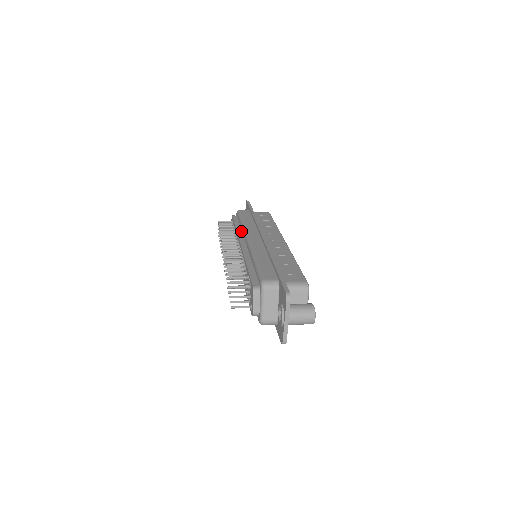
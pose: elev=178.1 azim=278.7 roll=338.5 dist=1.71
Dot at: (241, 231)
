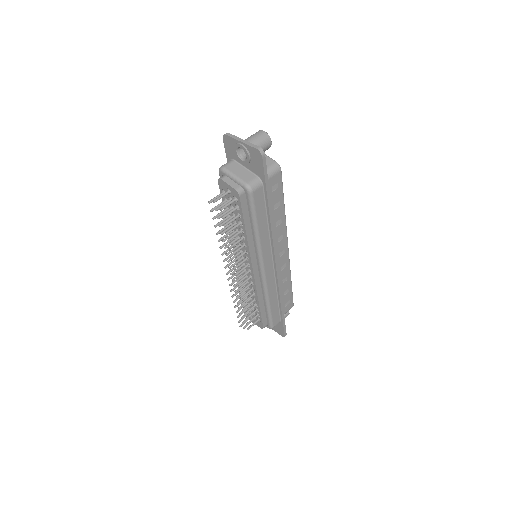
Dot at: (252, 242)
